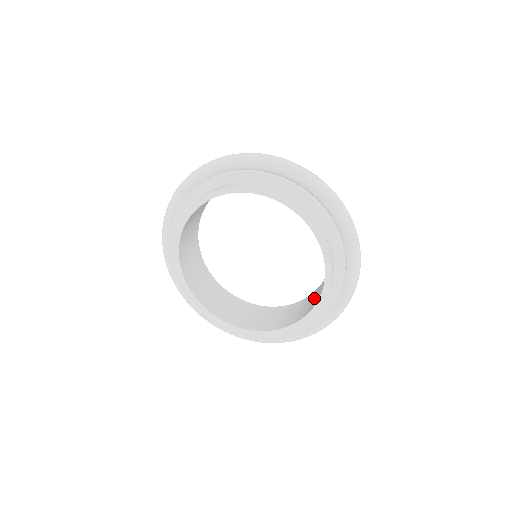
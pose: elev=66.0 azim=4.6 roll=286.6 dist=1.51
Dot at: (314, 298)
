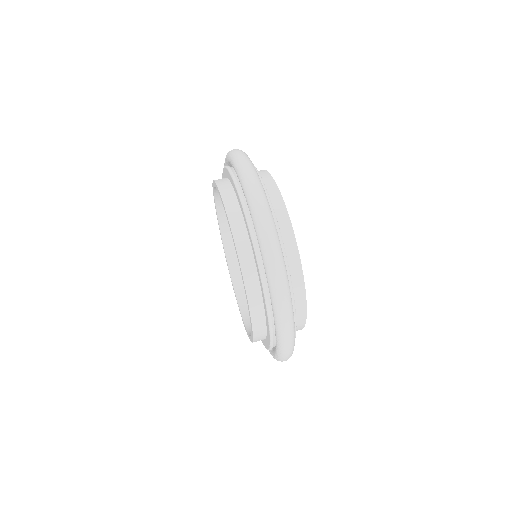
Dot at: occluded
